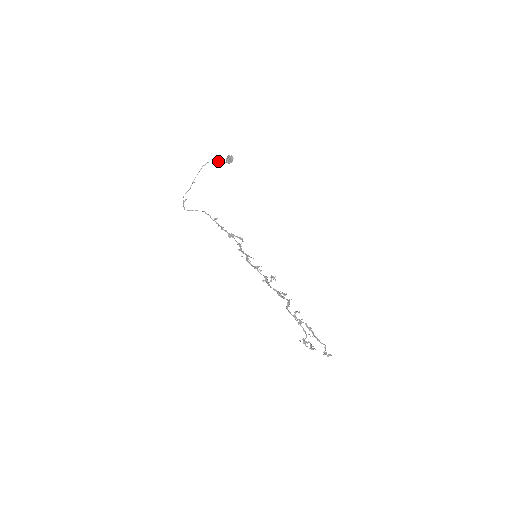
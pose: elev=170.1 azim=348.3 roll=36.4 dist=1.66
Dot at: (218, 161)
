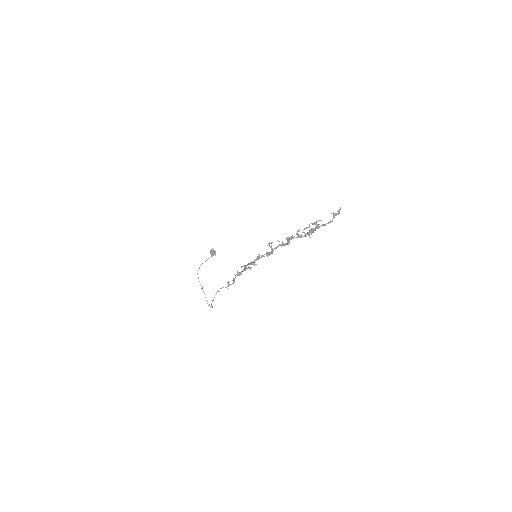
Dot at: occluded
